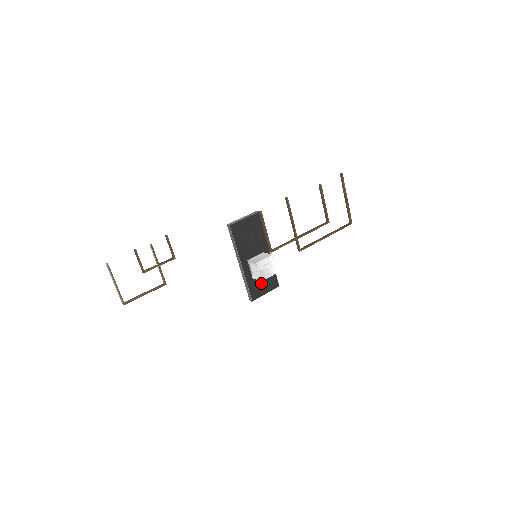
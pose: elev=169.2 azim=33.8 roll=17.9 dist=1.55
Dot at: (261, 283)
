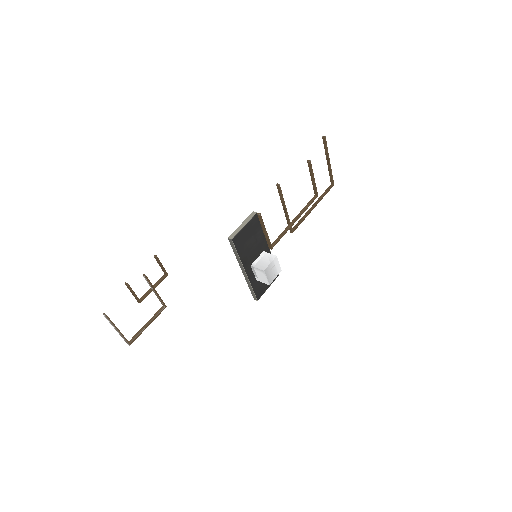
Dot at: occluded
